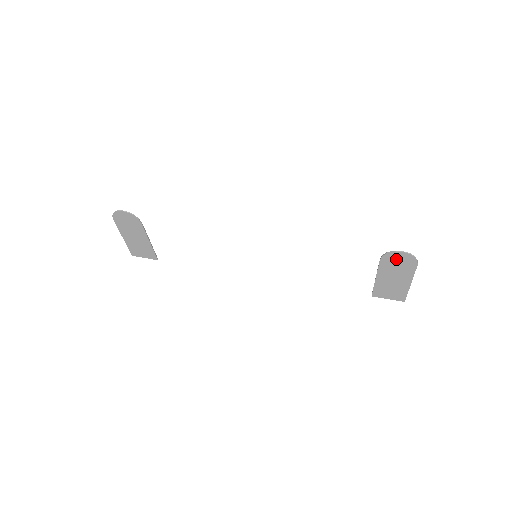
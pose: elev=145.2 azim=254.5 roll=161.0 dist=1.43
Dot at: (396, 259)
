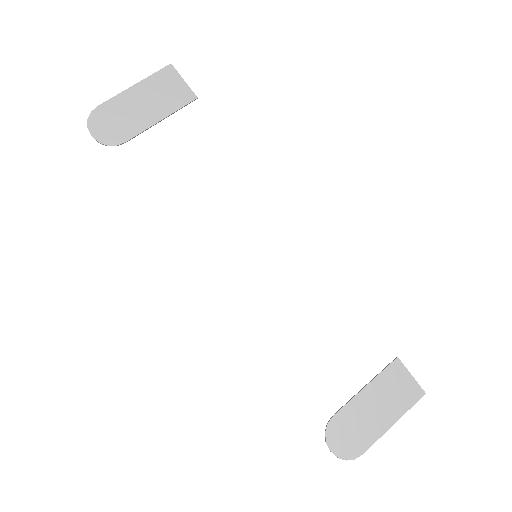
Dot at: (340, 436)
